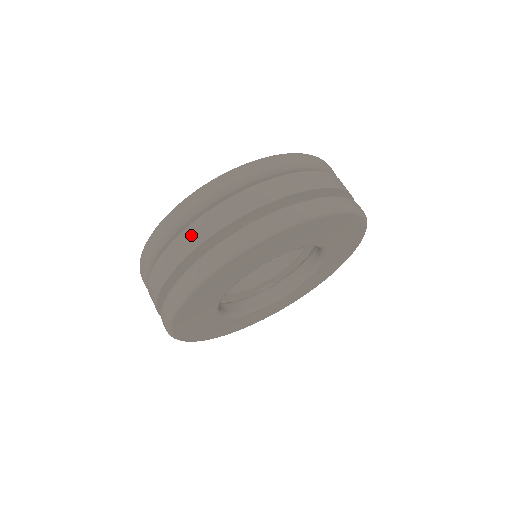
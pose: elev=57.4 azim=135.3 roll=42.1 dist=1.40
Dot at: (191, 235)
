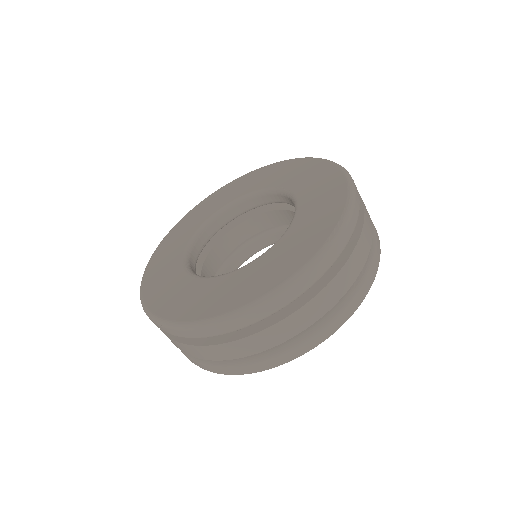
Dot at: (280, 331)
